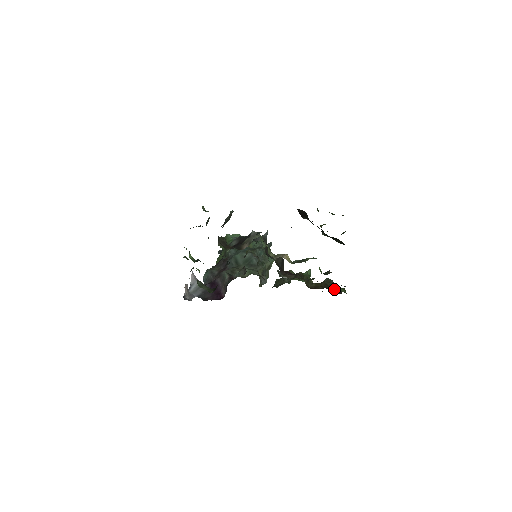
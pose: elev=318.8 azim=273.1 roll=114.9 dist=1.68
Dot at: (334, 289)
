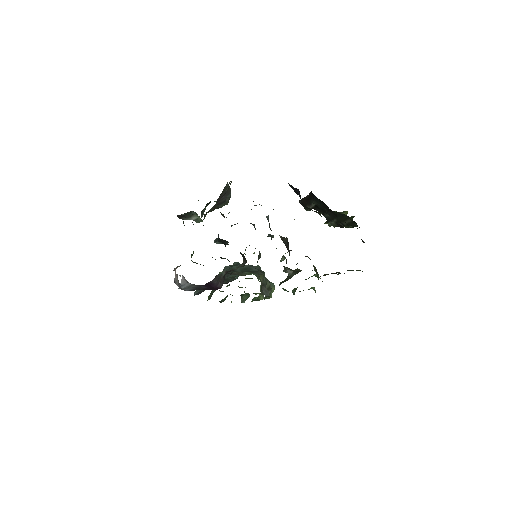
Dot at: (349, 270)
